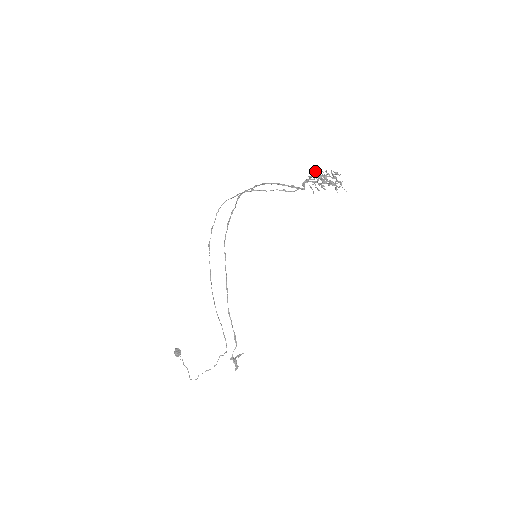
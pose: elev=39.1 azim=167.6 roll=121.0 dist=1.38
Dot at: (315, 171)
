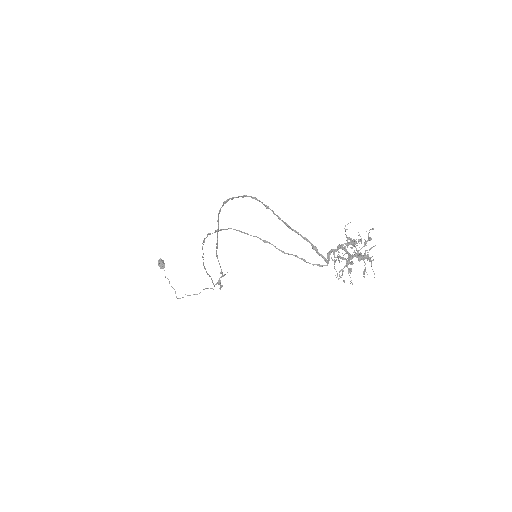
Dot at: (346, 237)
